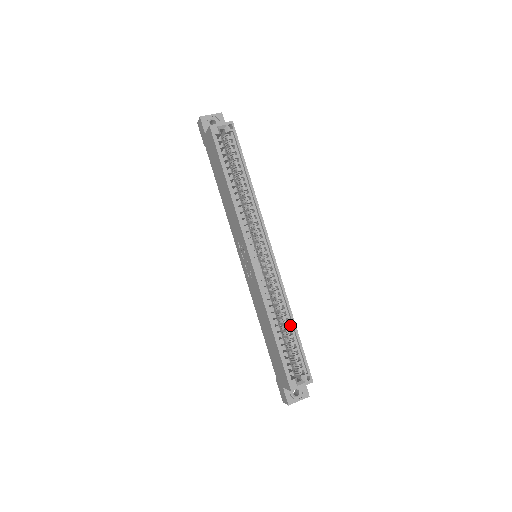
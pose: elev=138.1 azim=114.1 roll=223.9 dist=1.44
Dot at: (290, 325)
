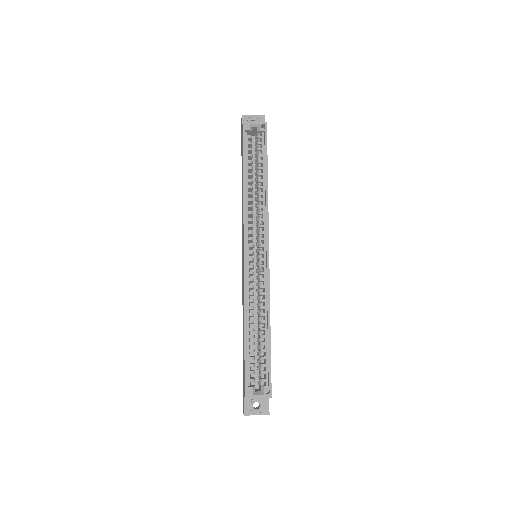
Dot at: (265, 331)
